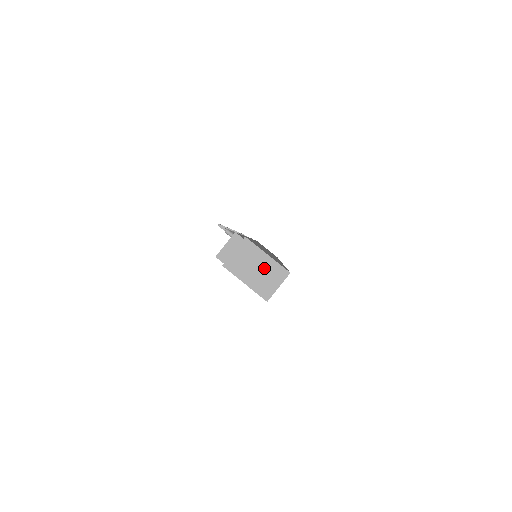
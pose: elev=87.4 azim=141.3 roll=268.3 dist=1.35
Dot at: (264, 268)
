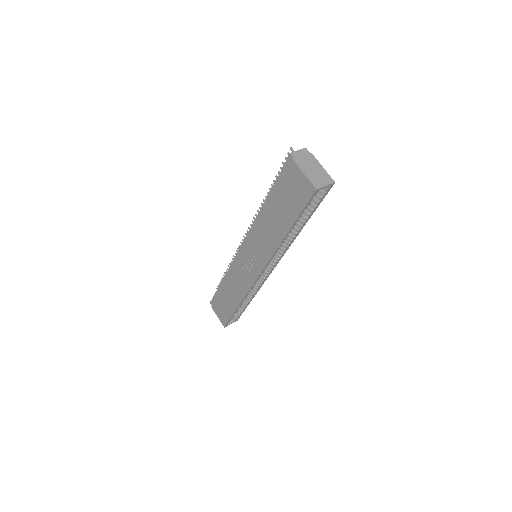
Dot at: (319, 172)
